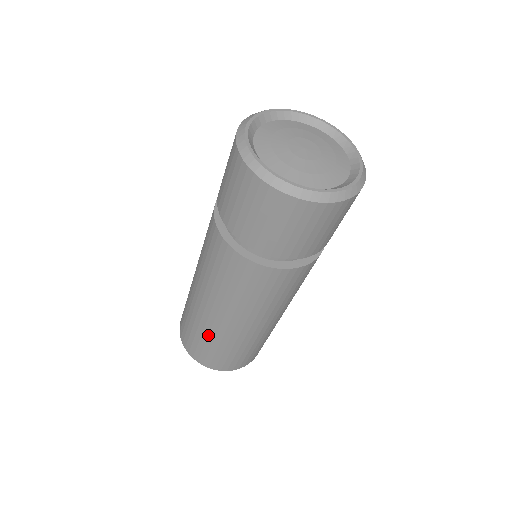
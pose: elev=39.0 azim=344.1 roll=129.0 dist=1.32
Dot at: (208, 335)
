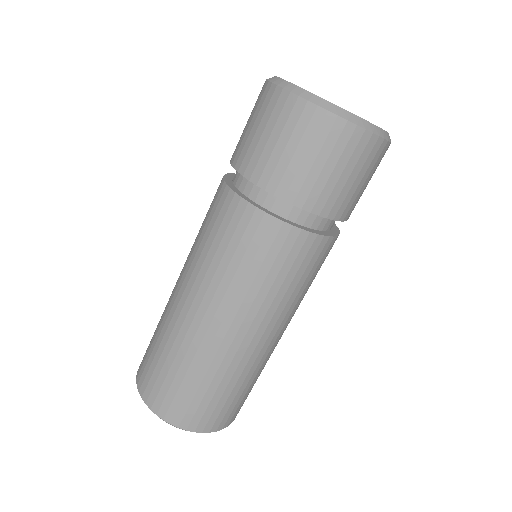
Dot at: (184, 356)
